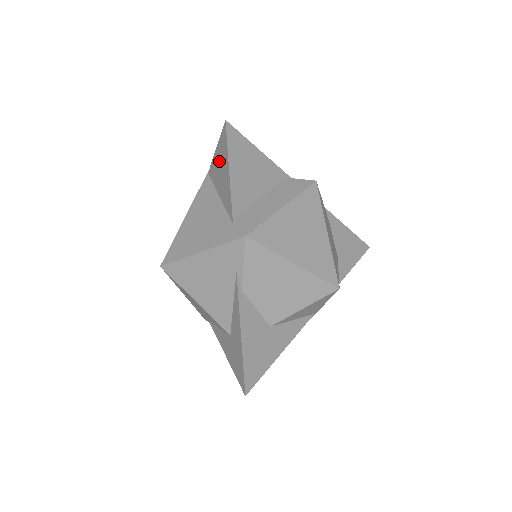
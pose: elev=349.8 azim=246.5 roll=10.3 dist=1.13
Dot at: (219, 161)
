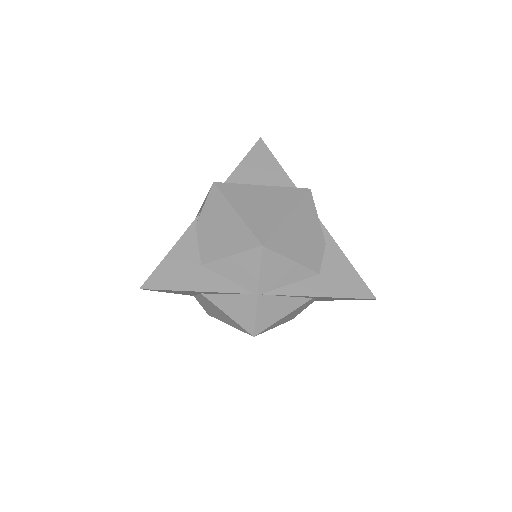
Dot at: occluded
